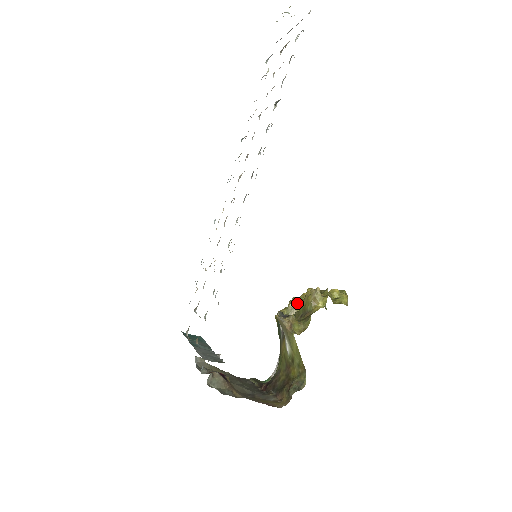
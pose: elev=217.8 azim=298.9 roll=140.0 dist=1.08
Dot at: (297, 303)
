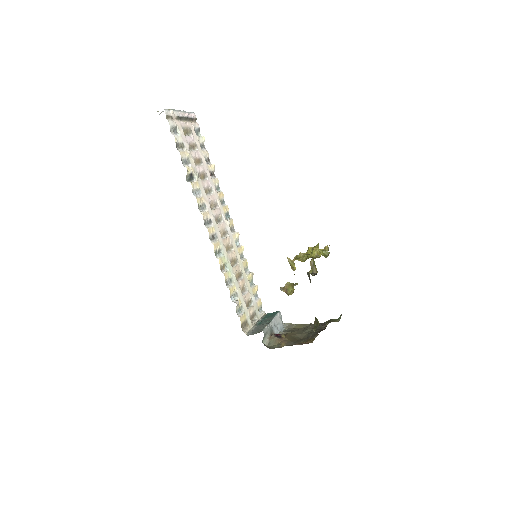
Dot at: (312, 262)
